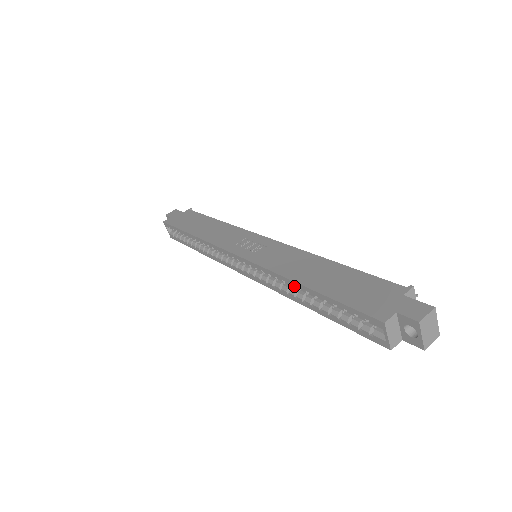
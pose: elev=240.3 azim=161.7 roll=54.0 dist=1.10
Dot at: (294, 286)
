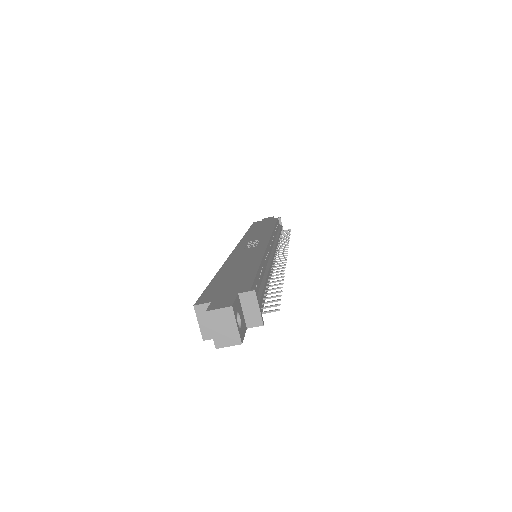
Dot at: occluded
